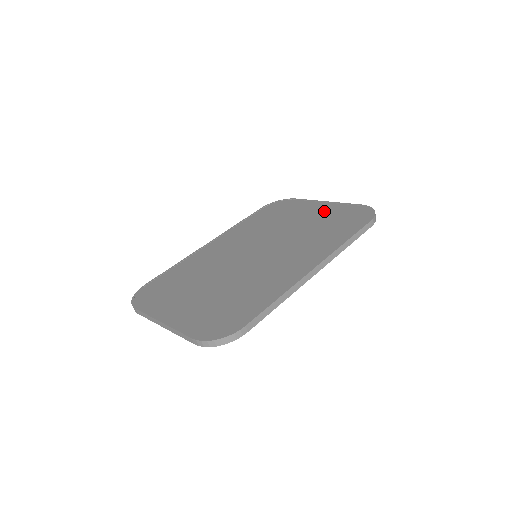
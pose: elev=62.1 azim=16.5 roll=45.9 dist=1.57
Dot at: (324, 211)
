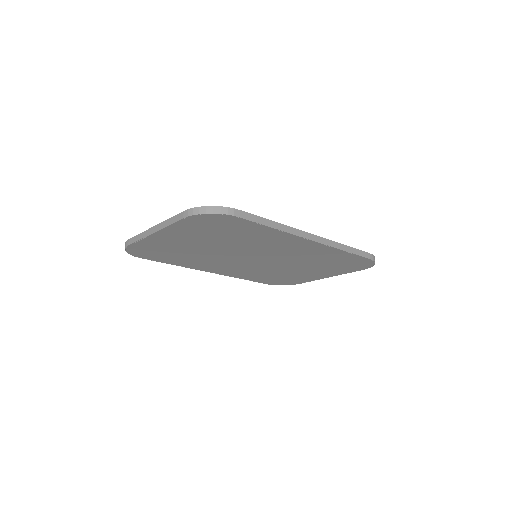
Dot at: occluded
